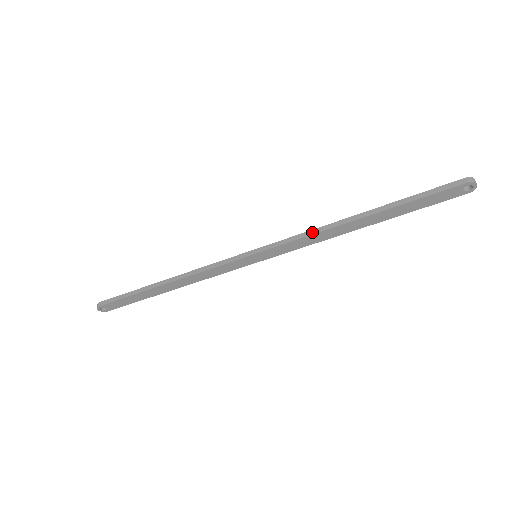
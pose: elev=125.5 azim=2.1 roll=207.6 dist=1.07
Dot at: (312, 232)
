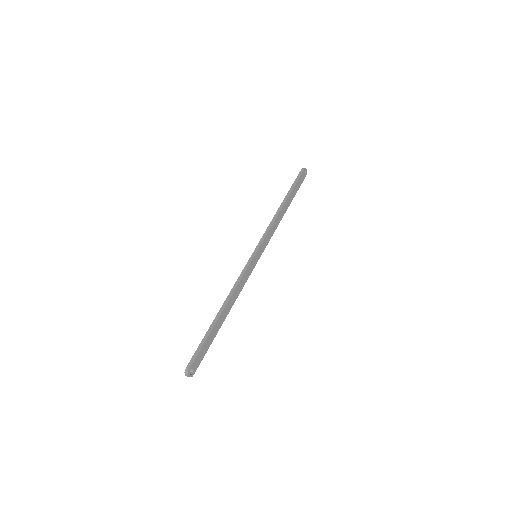
Dot at: (271, 223)
